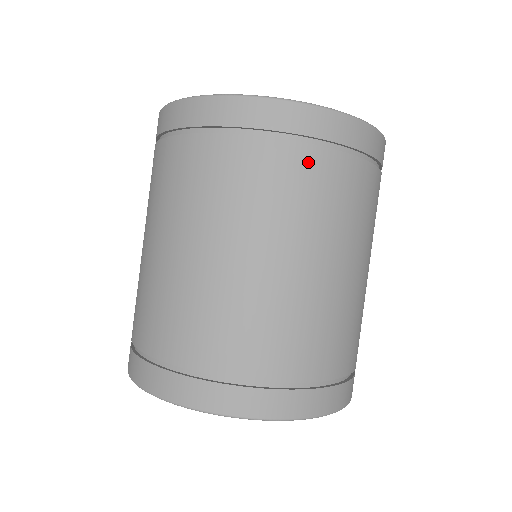
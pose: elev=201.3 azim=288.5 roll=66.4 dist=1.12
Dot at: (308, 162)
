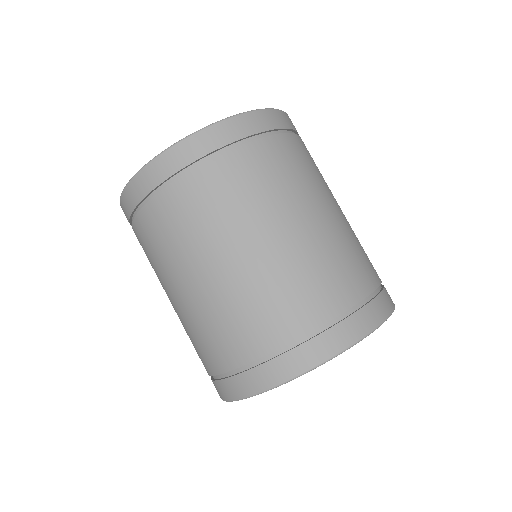
Dot at: (164, 206)
